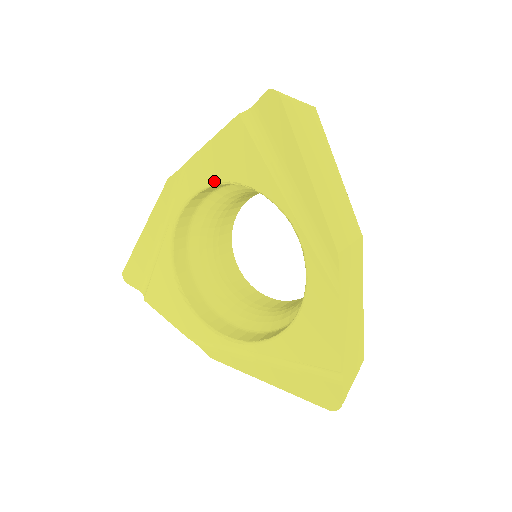
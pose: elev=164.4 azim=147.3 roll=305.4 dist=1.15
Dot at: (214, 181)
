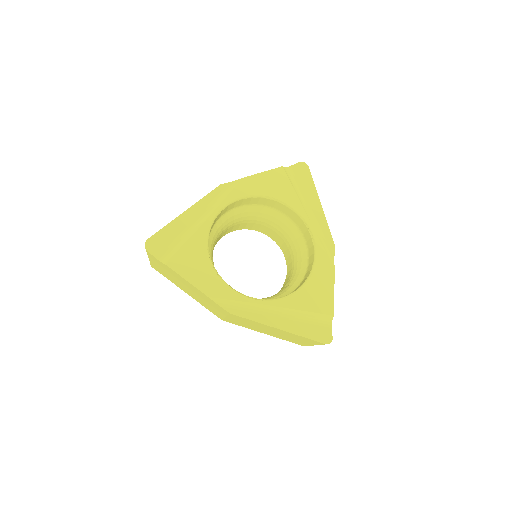
Dot at: (259, 194)
